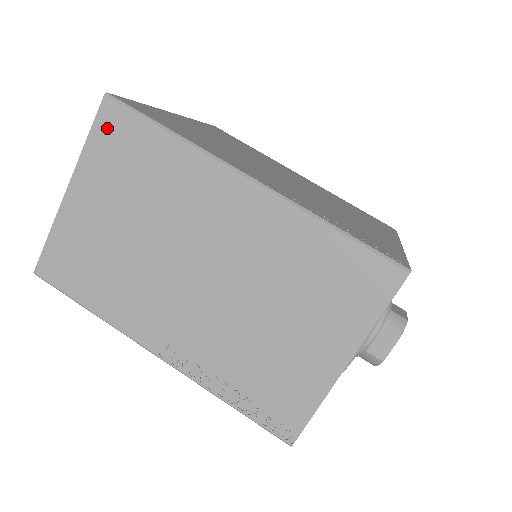
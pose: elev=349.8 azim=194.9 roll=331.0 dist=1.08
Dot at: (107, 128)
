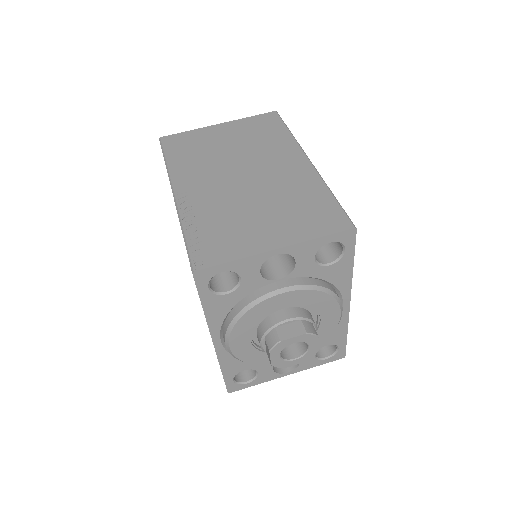
Dot at: (264, 118)
